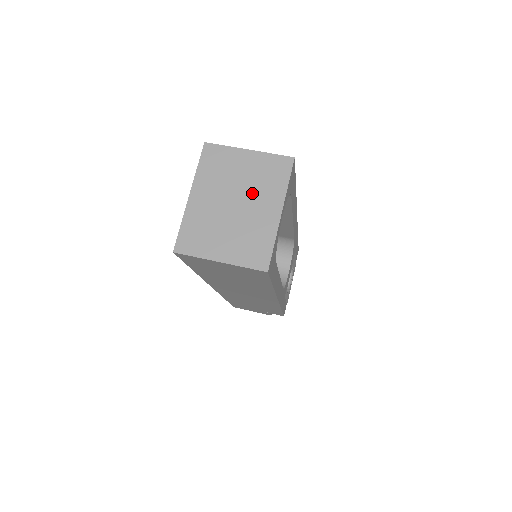
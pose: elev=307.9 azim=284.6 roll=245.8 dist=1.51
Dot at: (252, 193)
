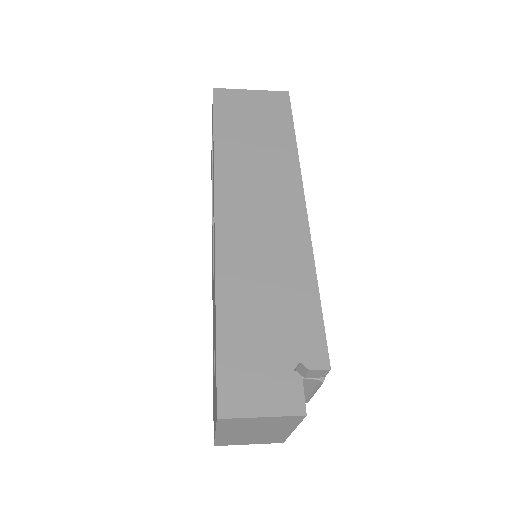
Dot at: occluded
